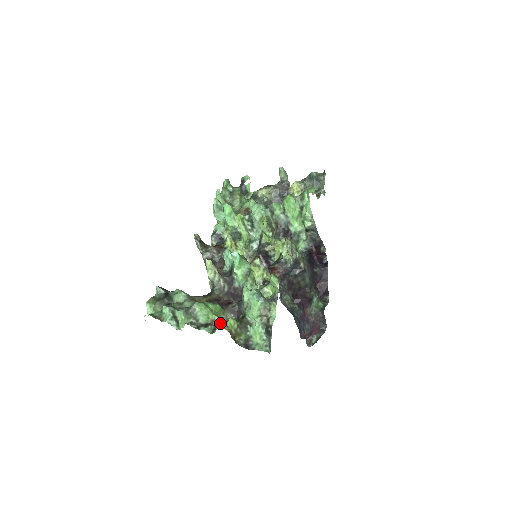
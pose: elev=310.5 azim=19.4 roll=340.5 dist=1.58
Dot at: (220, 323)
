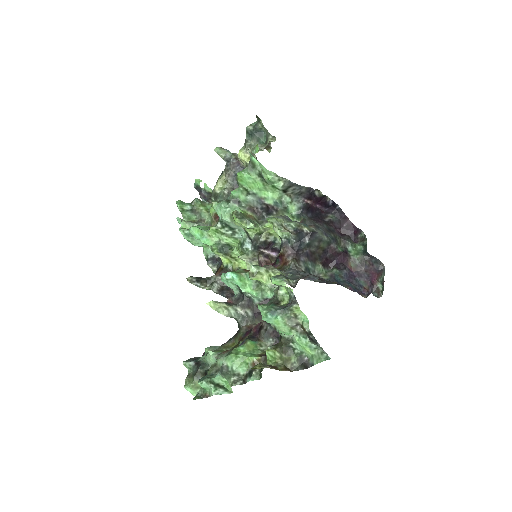
Dot at: occluded
